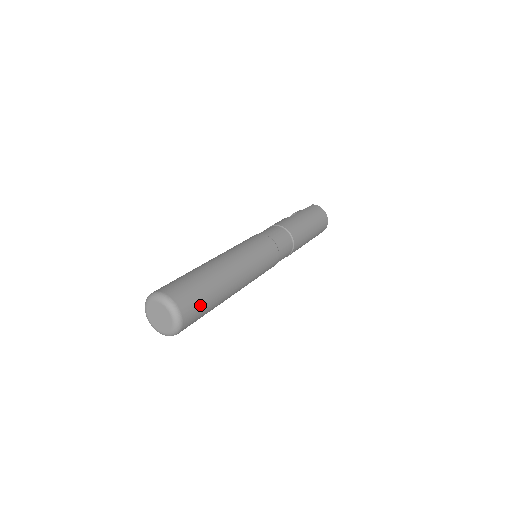
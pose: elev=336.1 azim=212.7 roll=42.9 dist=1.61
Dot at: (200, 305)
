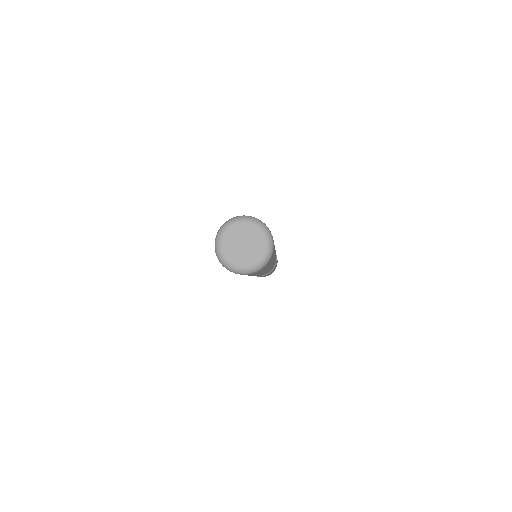
Dot at: (269, 263)
